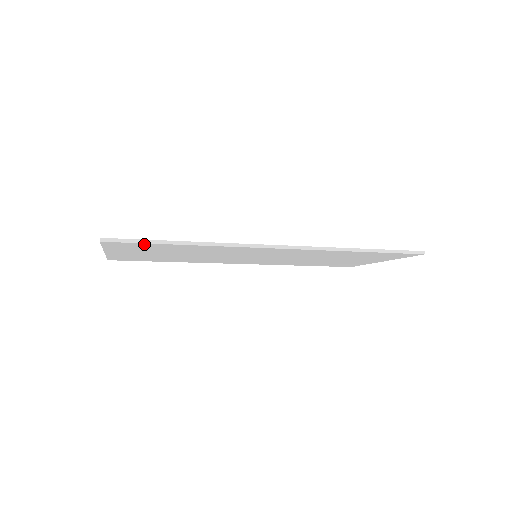
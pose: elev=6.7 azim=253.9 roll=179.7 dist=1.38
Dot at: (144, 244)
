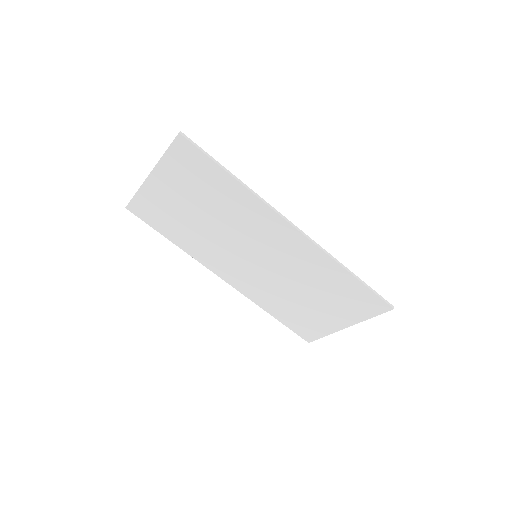
Dot at: (204, 160)
